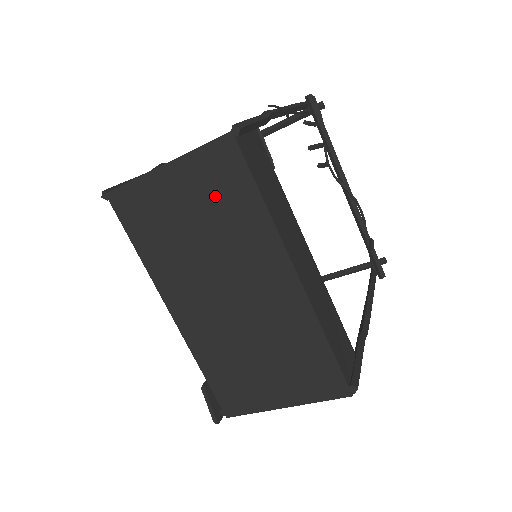
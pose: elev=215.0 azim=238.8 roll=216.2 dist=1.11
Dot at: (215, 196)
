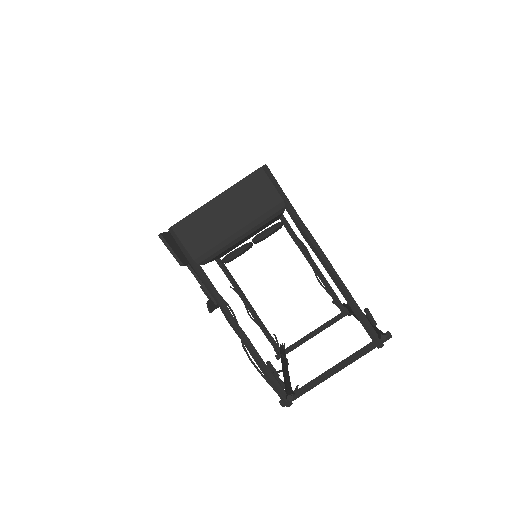
Dot at: occluded
